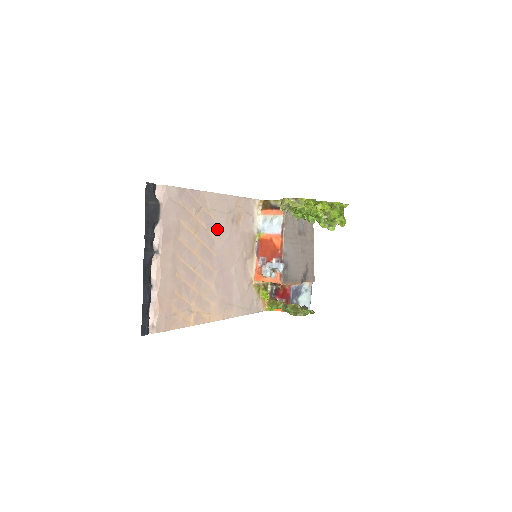
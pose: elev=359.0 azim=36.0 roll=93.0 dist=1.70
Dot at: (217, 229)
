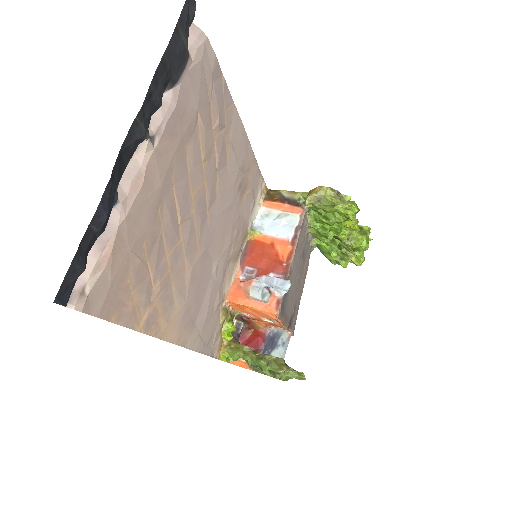
Dot at: (224, 181)
